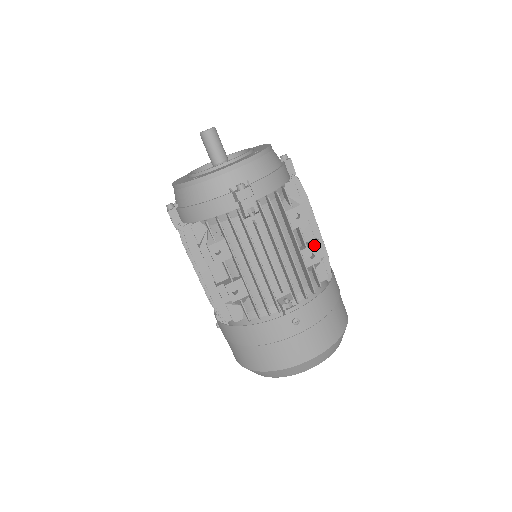
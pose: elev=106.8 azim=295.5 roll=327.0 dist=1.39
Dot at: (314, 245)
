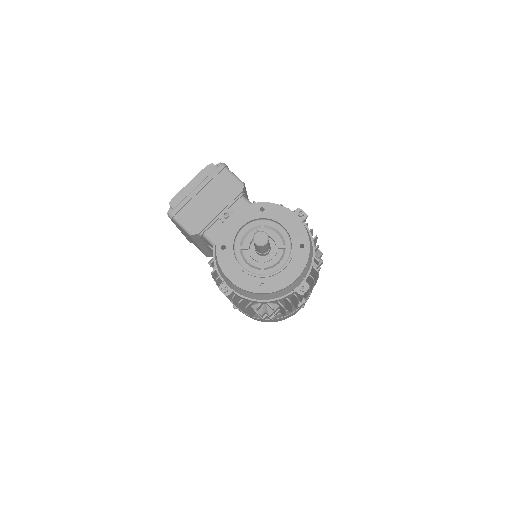
Dot at: (320, 268)
